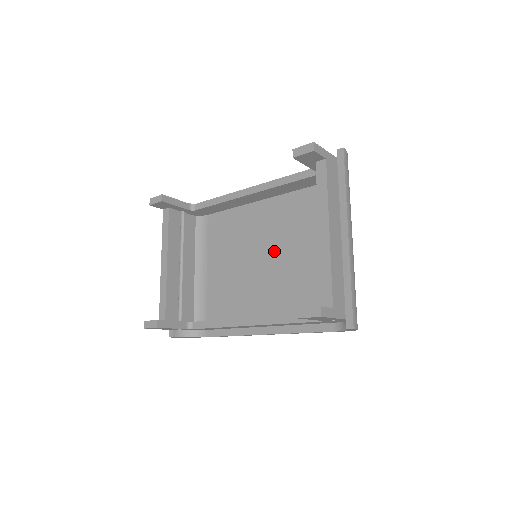
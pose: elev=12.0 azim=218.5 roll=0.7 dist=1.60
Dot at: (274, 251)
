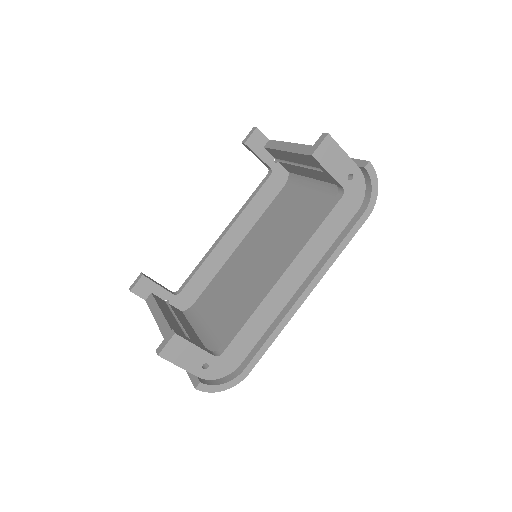
Dot at: (271, 248)
